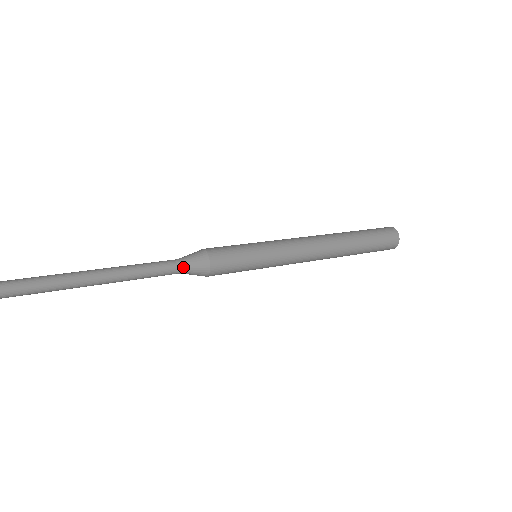
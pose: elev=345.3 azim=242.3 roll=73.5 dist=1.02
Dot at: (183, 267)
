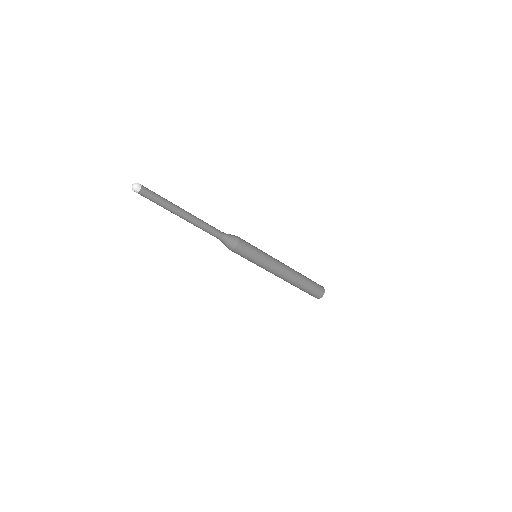
Dot at: (226, 235)
